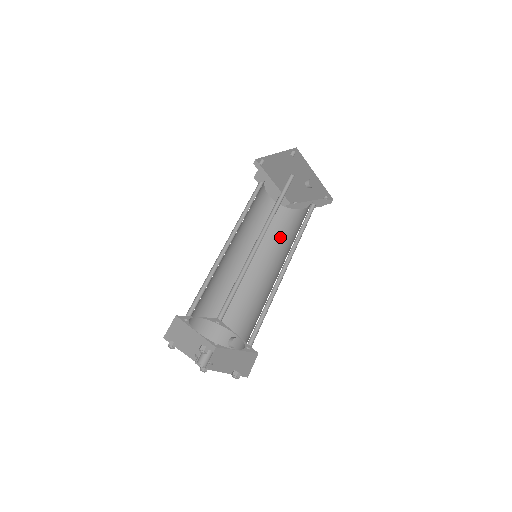
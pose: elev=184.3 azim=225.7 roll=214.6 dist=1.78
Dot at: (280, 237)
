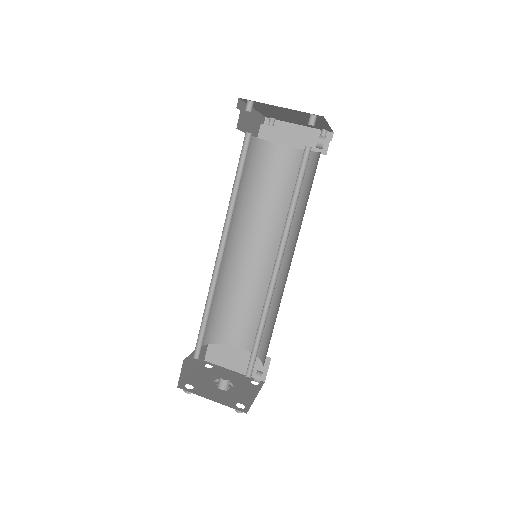
Dot at: (266, 194)
